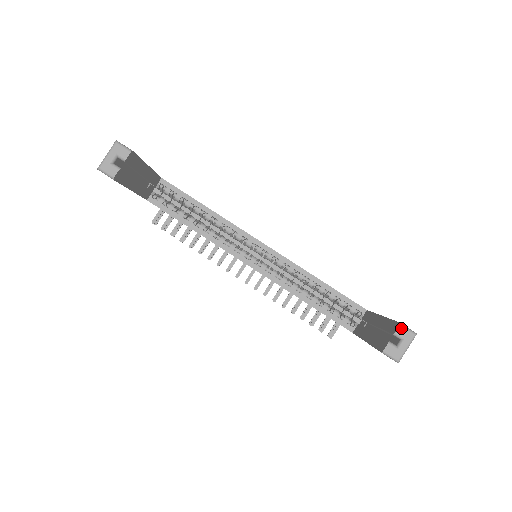
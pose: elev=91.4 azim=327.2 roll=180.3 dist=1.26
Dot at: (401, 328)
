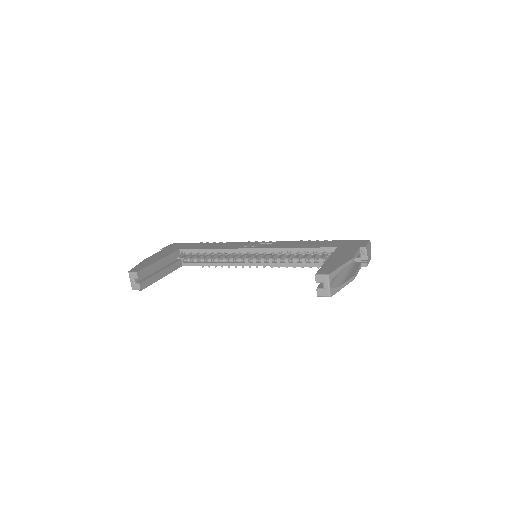
Dot at: (317, 277)
